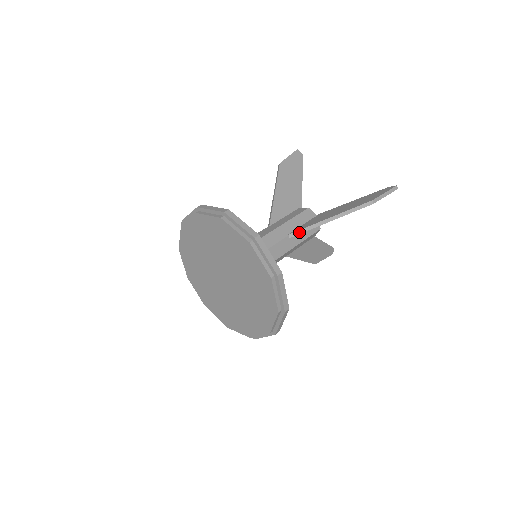
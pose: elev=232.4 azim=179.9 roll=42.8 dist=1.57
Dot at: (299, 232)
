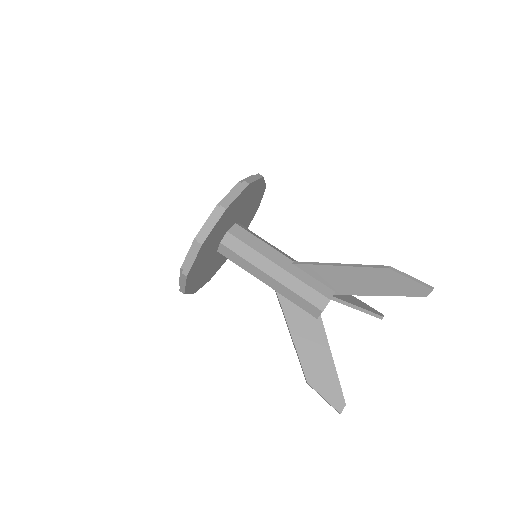
Dot at: (304, 263)
